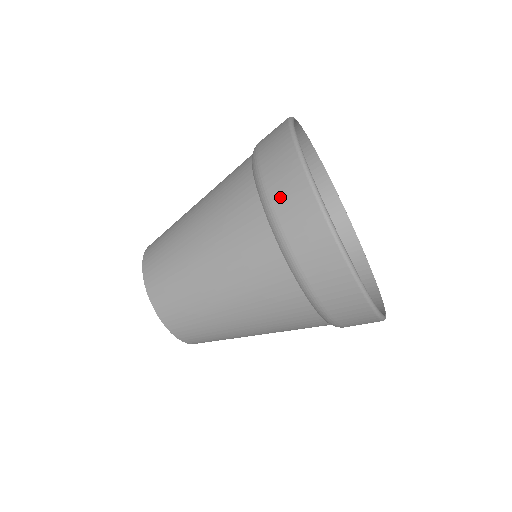
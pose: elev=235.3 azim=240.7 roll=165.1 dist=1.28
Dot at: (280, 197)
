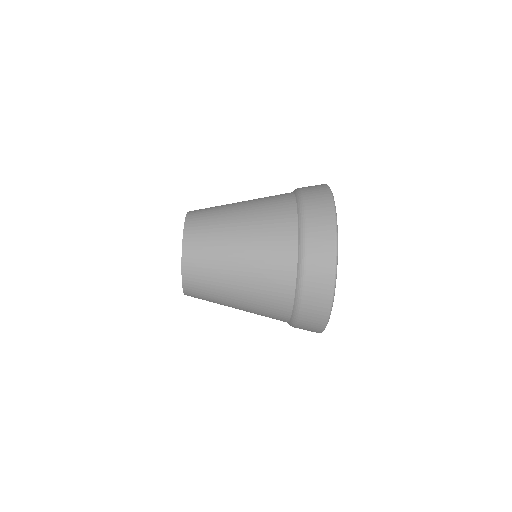
Dot at: (314, 237)
